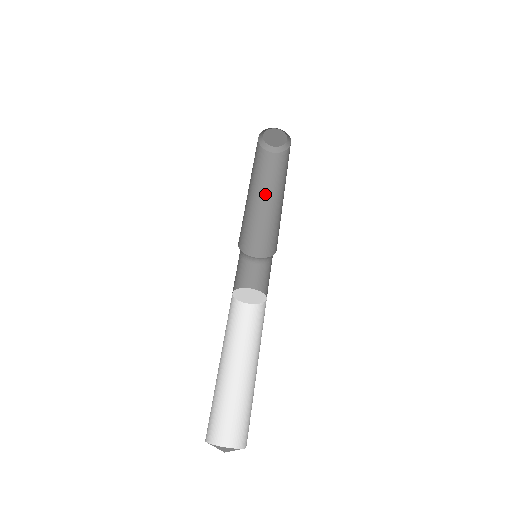
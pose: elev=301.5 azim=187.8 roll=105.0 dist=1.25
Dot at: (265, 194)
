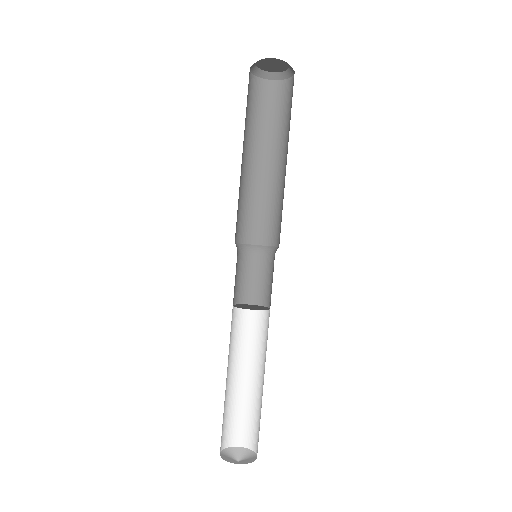
Dot at: (278, 152)
